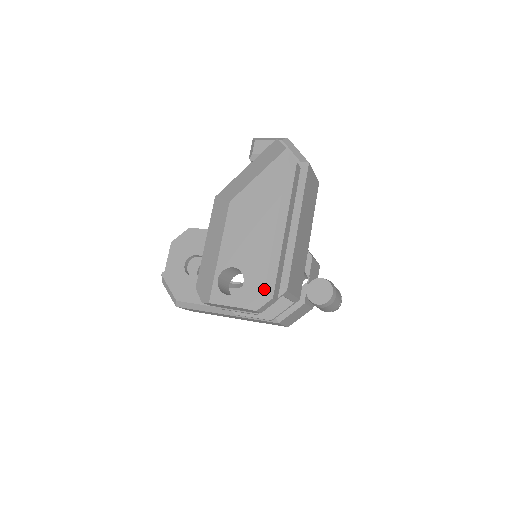
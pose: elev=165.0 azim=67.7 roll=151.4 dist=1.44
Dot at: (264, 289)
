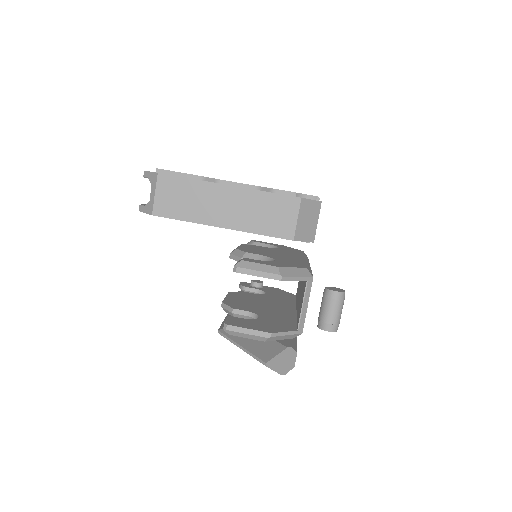
Dot at: occluded
